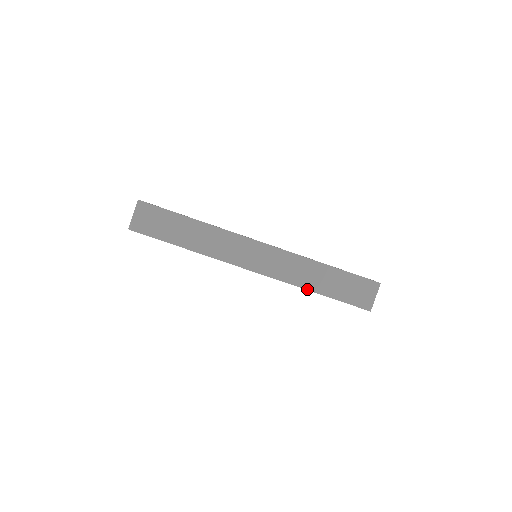
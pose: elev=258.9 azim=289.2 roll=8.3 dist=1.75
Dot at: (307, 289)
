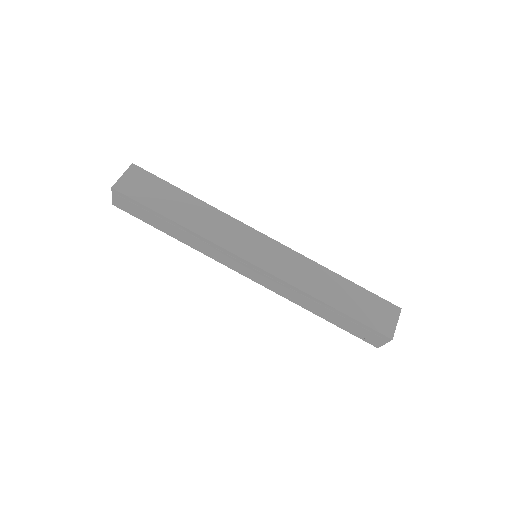
Dot at: (317, 298)
